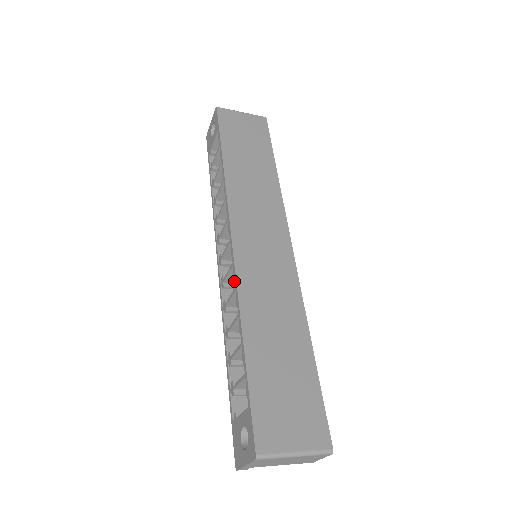
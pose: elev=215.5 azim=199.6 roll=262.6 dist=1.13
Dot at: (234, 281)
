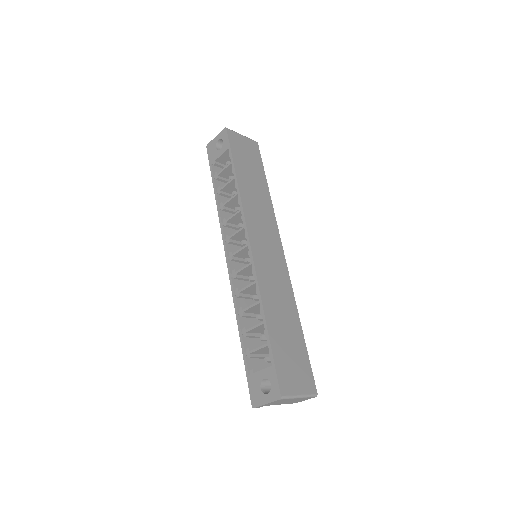
Dot at: (243, 274)
